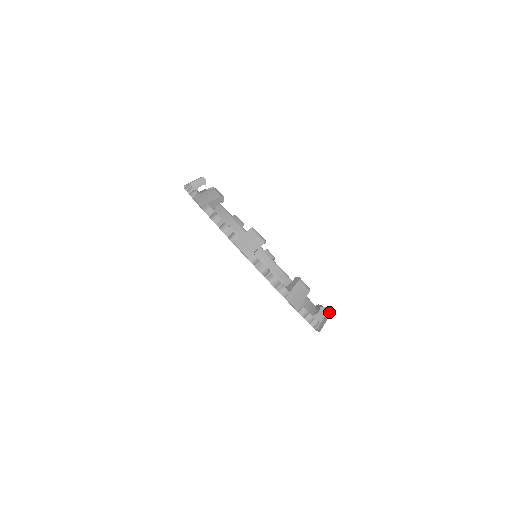
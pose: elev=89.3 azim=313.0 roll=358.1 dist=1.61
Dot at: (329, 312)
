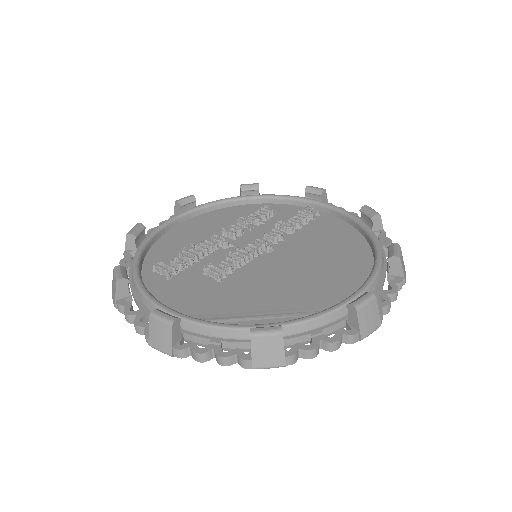
Dot at: (370, 208)
